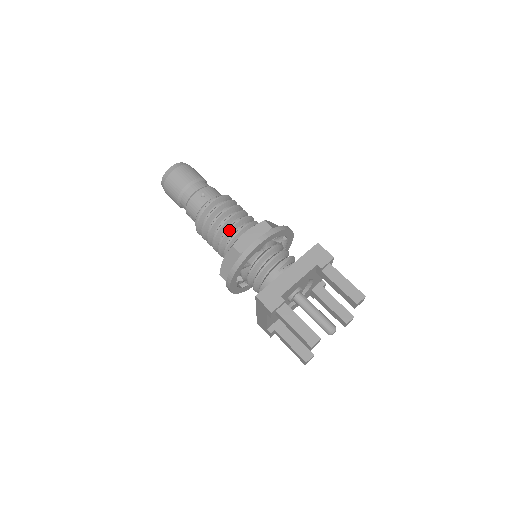
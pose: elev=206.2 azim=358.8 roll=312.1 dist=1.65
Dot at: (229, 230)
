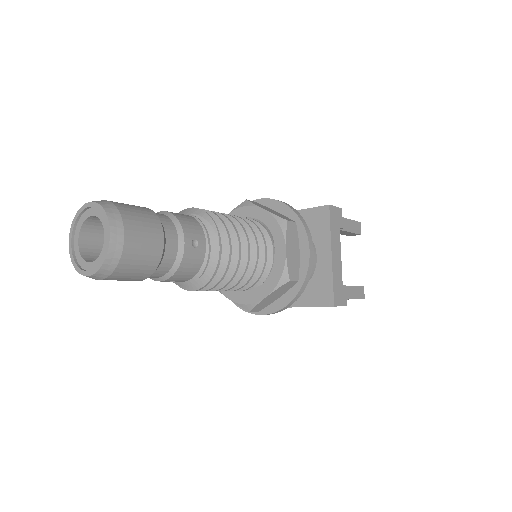
Dot at: occluded
